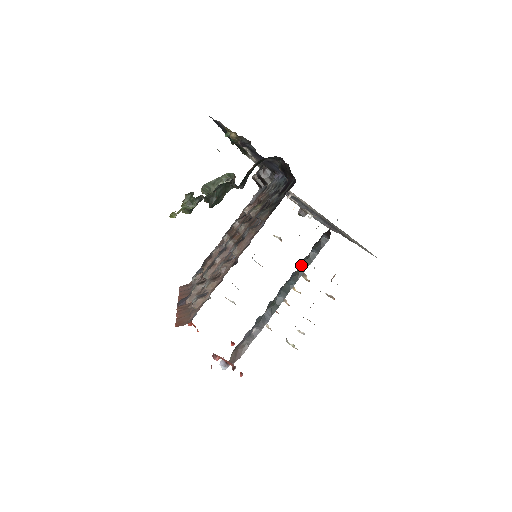
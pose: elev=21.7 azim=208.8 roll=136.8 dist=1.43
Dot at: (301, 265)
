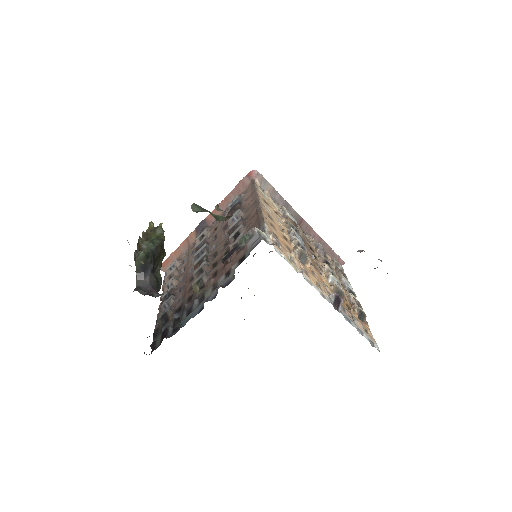
Dot at: occluded
